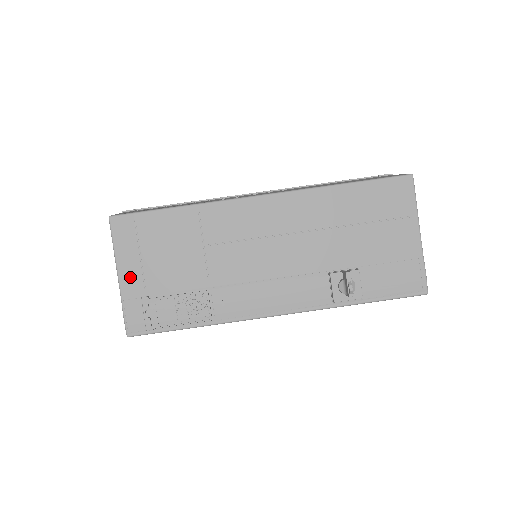
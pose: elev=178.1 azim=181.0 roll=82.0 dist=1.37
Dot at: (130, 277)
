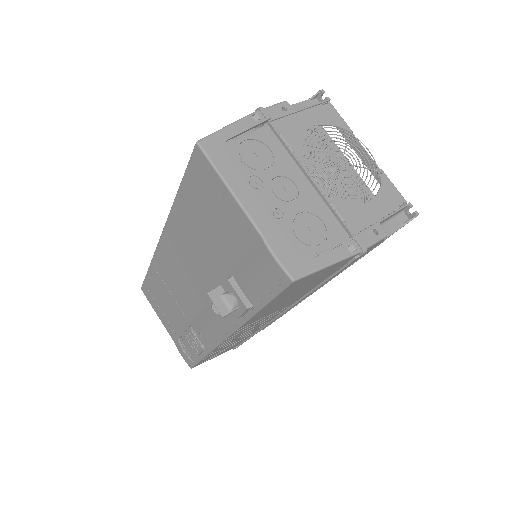
Dot at: (167, 327)
